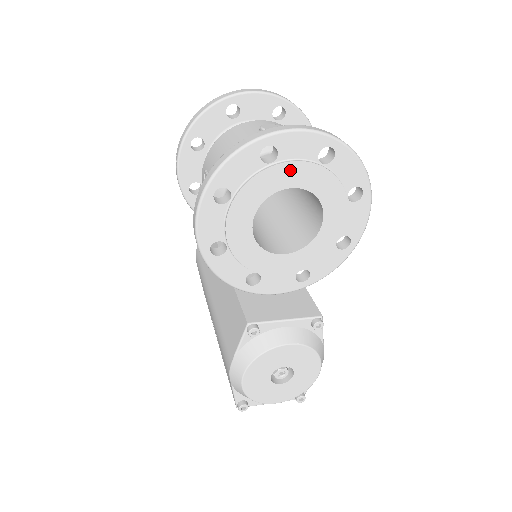
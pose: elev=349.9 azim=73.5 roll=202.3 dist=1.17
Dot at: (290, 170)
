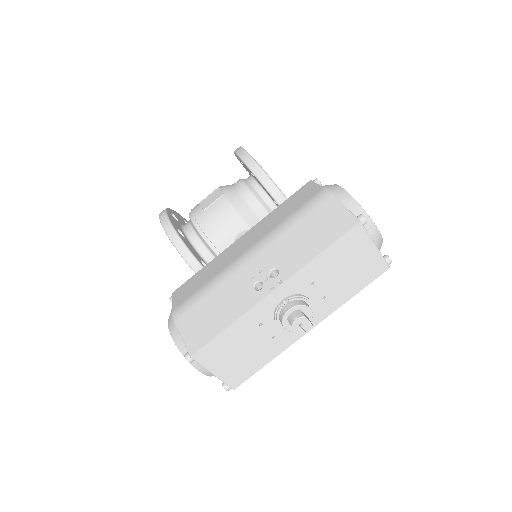
Dot at: occluded
